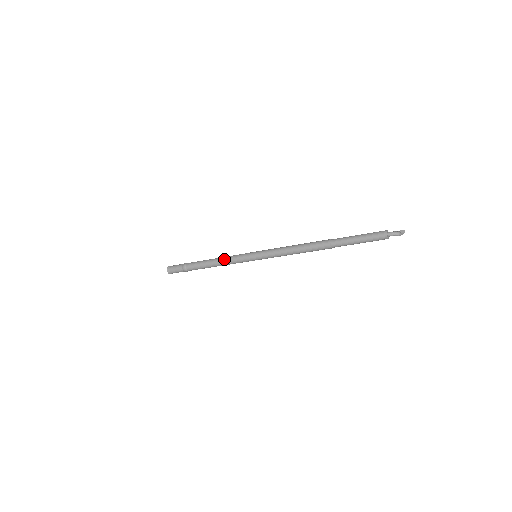
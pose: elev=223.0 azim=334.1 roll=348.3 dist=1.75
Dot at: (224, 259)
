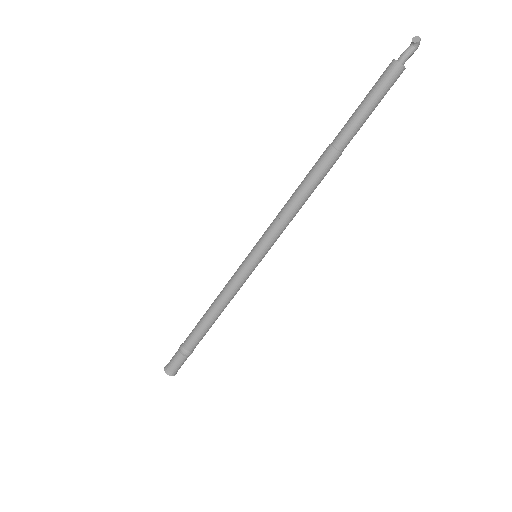
Dot at: (222, 298)
